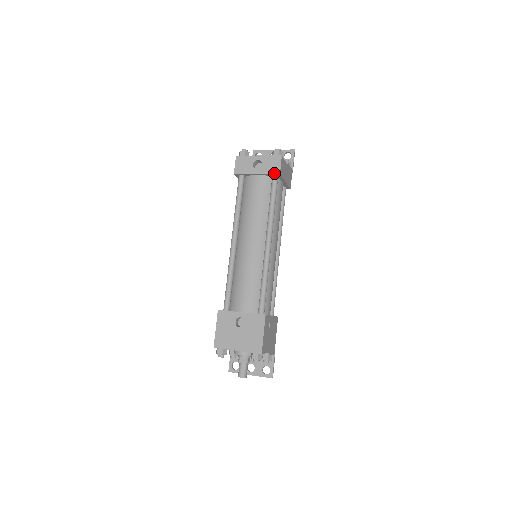
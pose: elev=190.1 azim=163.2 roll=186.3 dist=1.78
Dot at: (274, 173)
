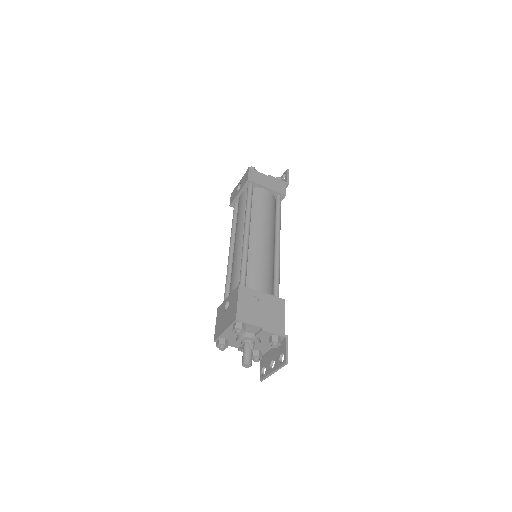
Dot at: (245, 182)
